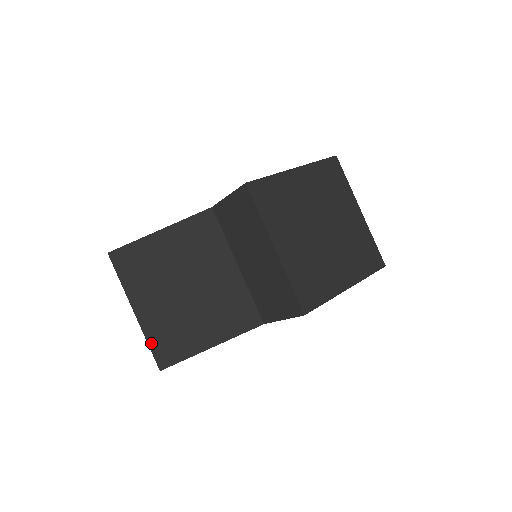
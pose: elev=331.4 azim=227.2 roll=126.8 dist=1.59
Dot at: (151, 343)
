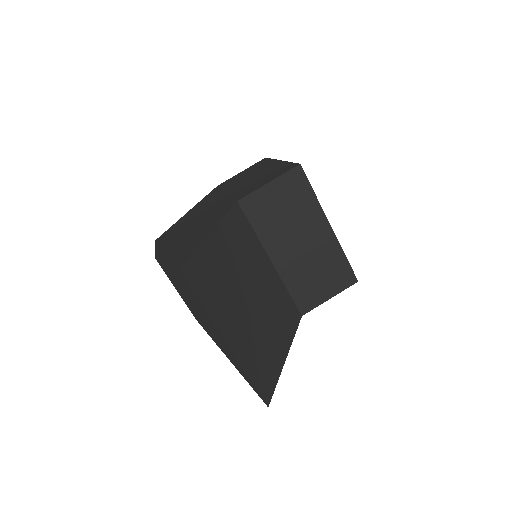
Dot at: (251, 376)
